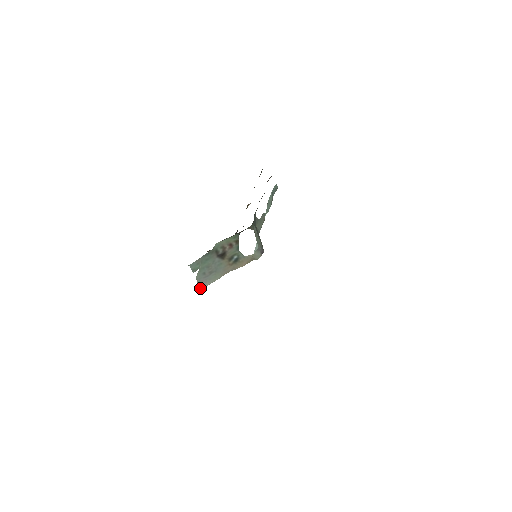
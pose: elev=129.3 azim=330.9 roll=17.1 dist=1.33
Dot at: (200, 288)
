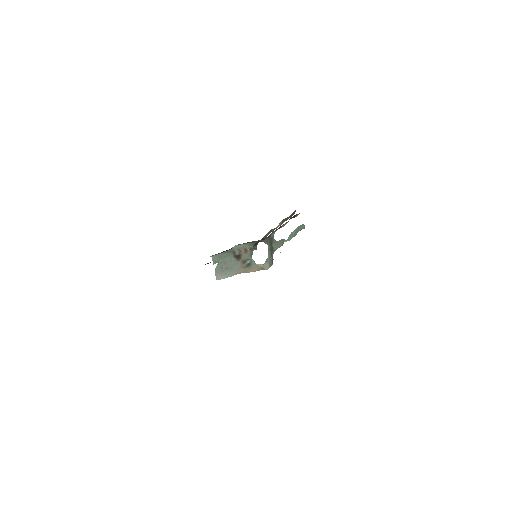
Dot at: (216, 279)
